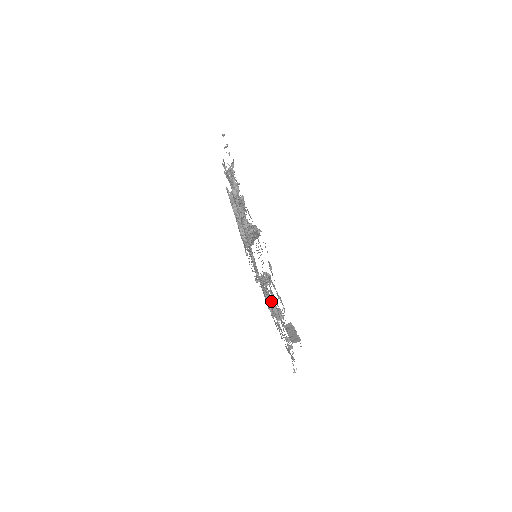
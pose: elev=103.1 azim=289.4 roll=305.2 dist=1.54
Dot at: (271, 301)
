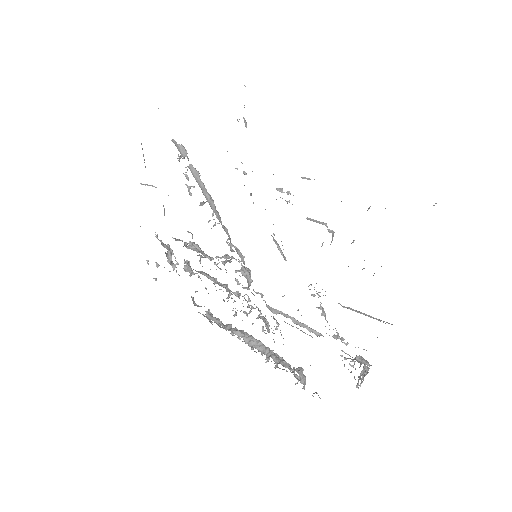
Dot at: occluded
